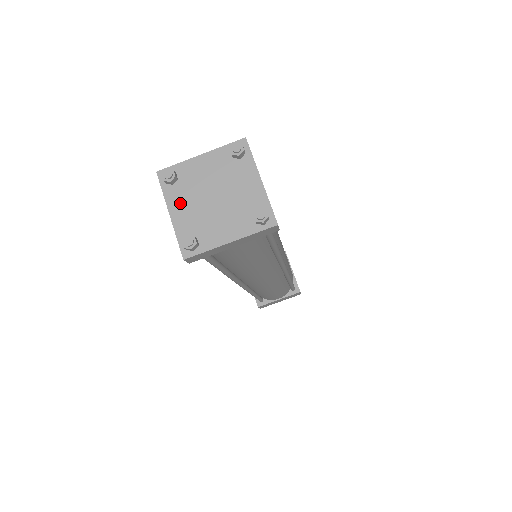
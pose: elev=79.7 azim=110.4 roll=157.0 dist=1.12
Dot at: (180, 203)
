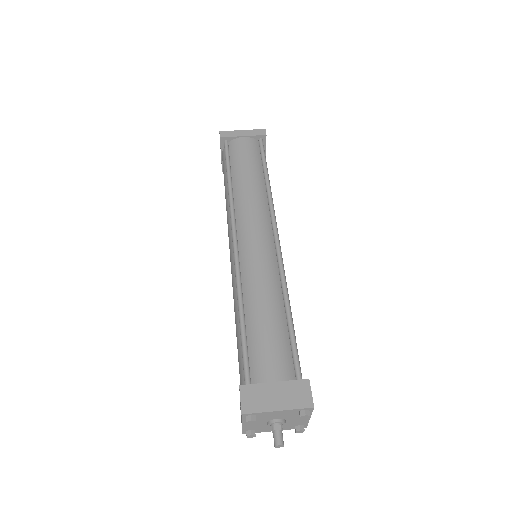
Dot at: occluded
